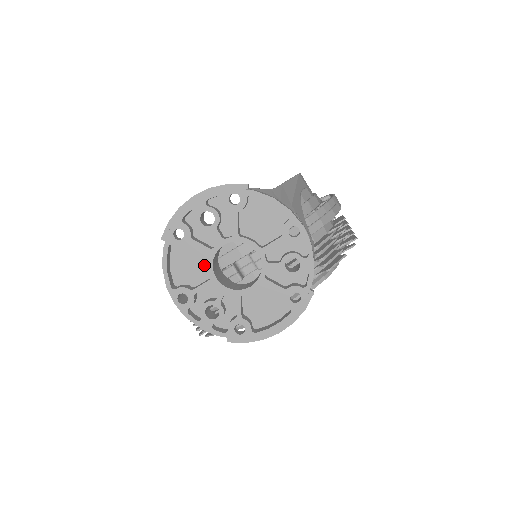
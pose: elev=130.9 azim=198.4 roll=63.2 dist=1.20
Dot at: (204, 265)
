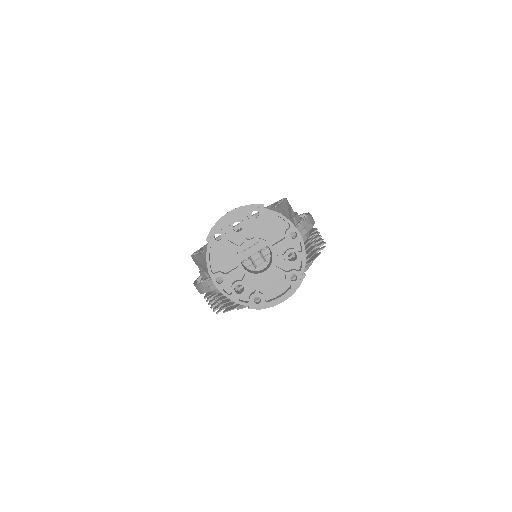
Dot at: (233, 258)
